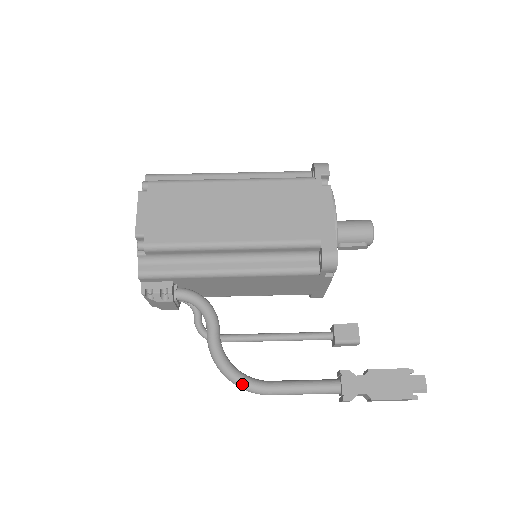
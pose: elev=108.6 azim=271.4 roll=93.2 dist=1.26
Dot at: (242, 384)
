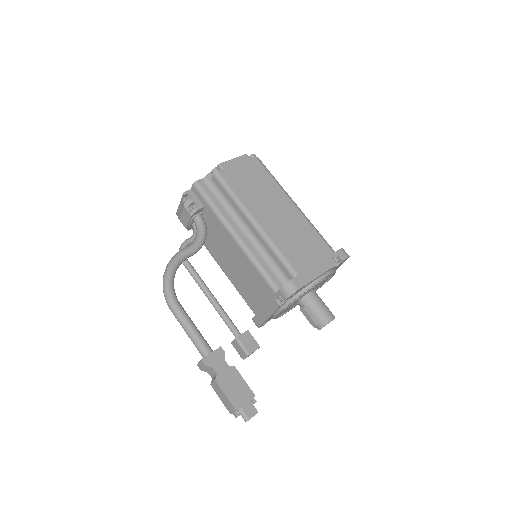
Dot at: (167, 286)
